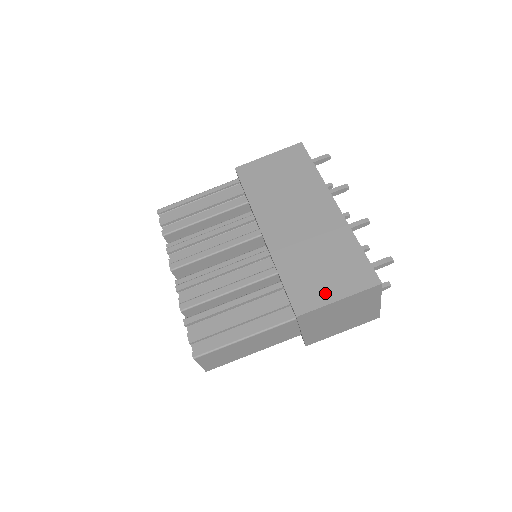
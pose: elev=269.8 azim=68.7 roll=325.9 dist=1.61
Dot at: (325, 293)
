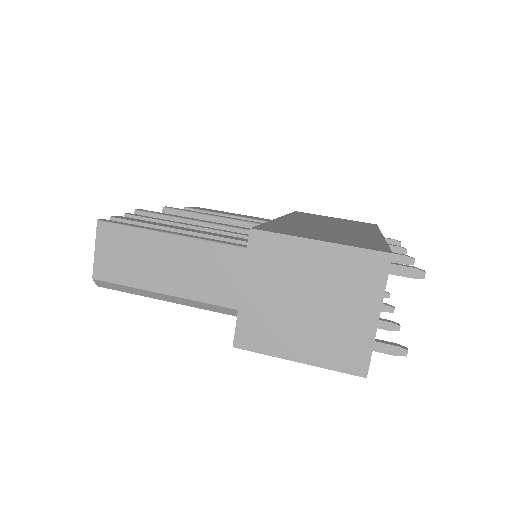
Dot at: (306, 235)
